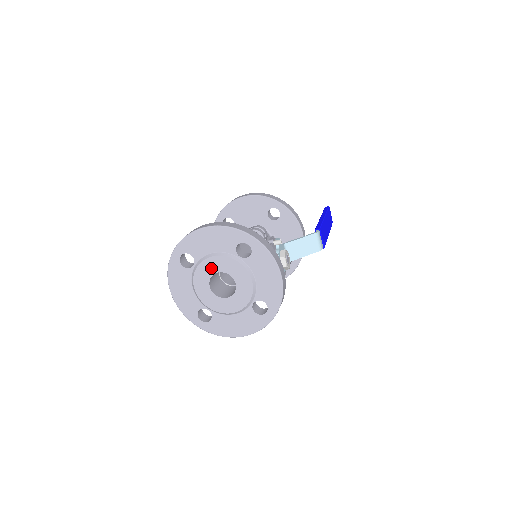
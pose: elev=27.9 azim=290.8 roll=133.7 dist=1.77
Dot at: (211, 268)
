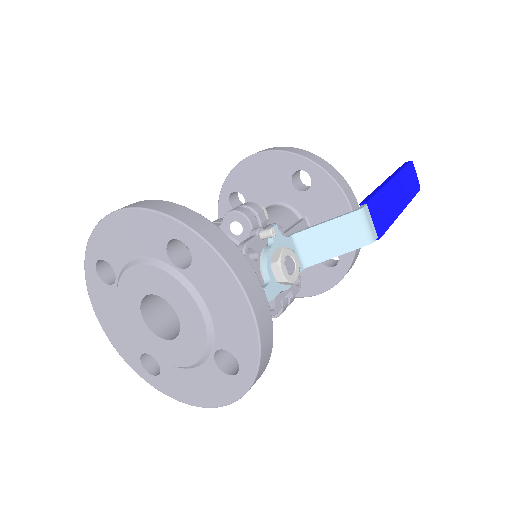
Dot at: (137, 286)
